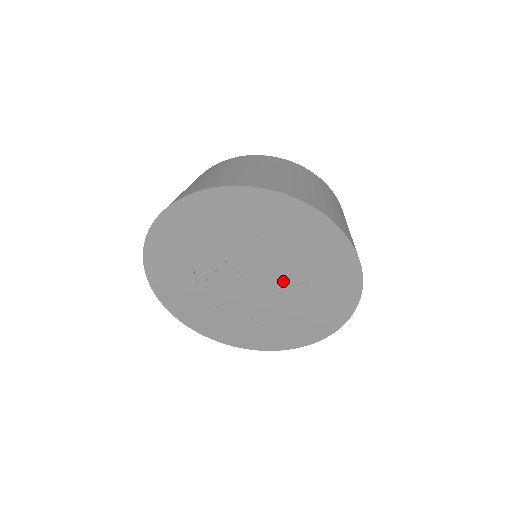
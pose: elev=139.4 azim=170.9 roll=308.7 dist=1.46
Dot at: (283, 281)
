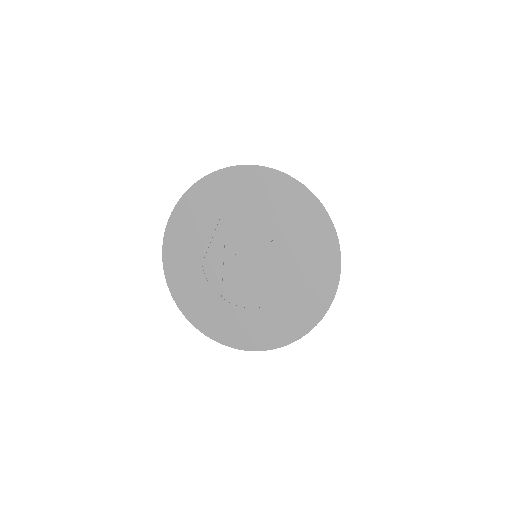
Dot at: (272, 250)
